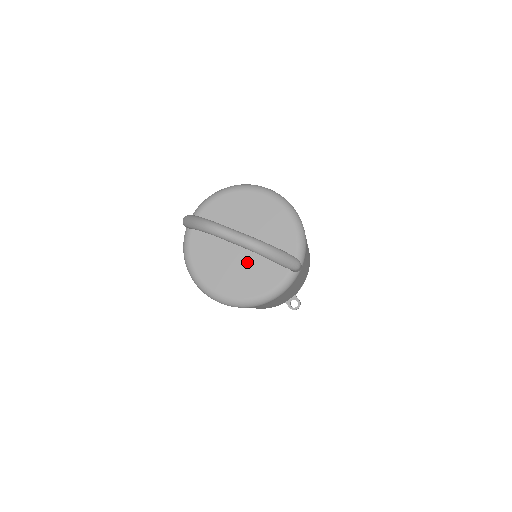
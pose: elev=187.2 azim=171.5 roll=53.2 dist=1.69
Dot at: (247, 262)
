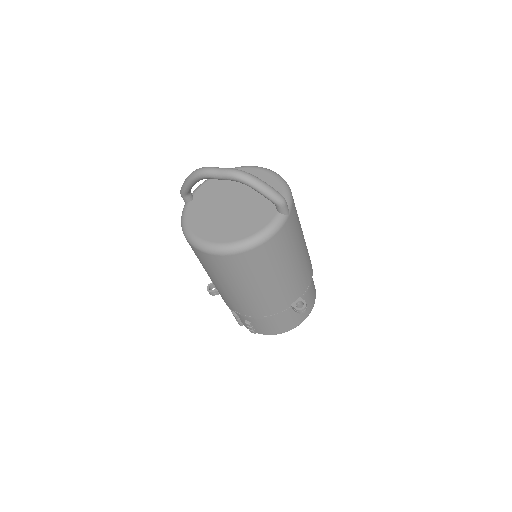
Dot at: (238, 215)
